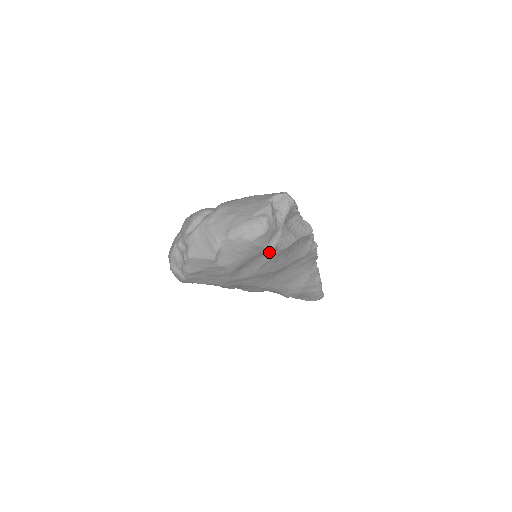
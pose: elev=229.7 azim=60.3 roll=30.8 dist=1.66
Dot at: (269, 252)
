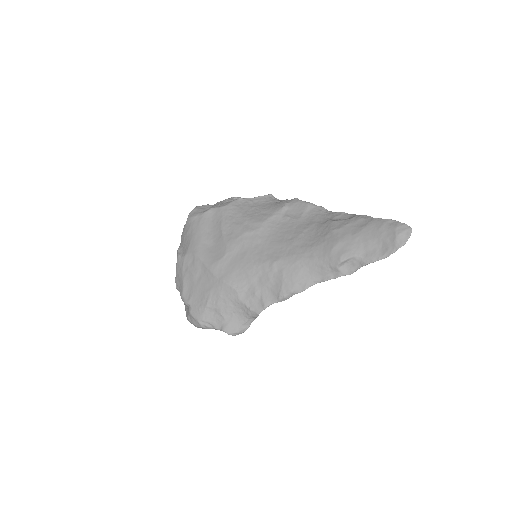
Dot at: (214, 217)
